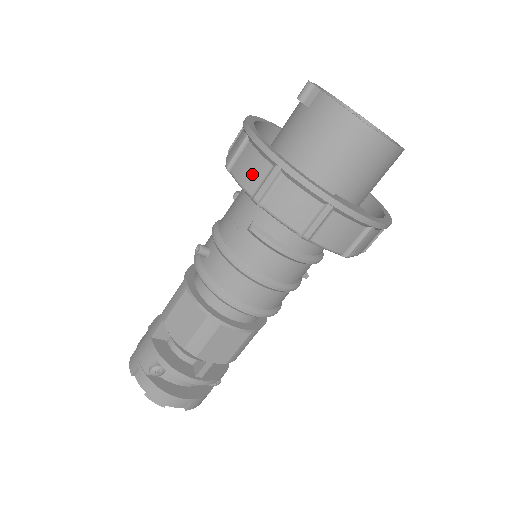
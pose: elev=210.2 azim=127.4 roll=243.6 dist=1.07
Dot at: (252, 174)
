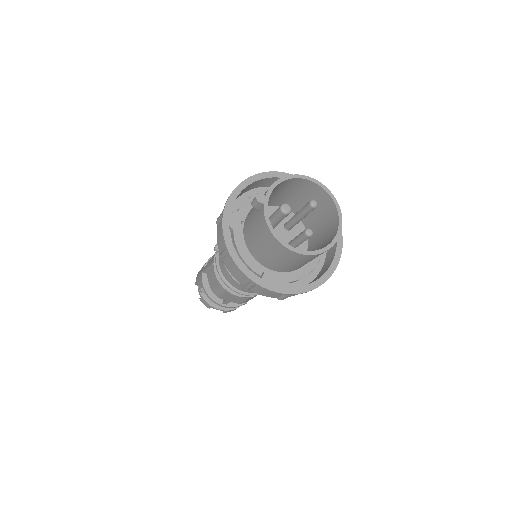
Dot at: (220, 242)
